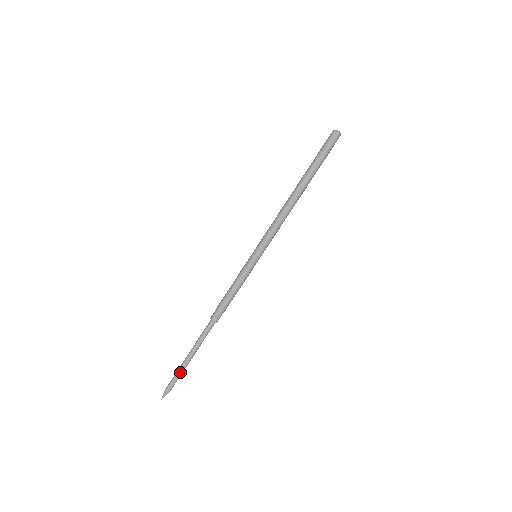
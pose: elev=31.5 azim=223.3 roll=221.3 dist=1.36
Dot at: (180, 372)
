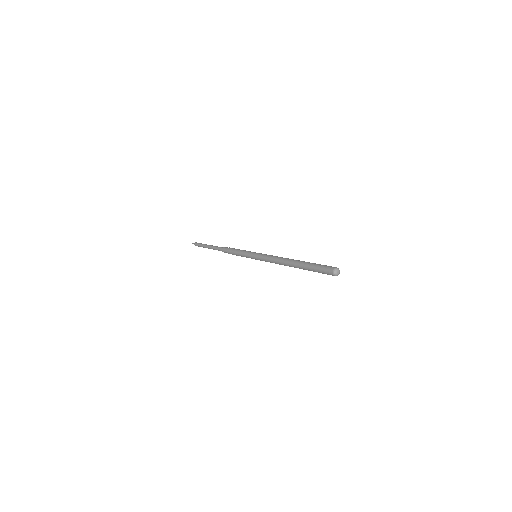
Dot at: (203, 247)
